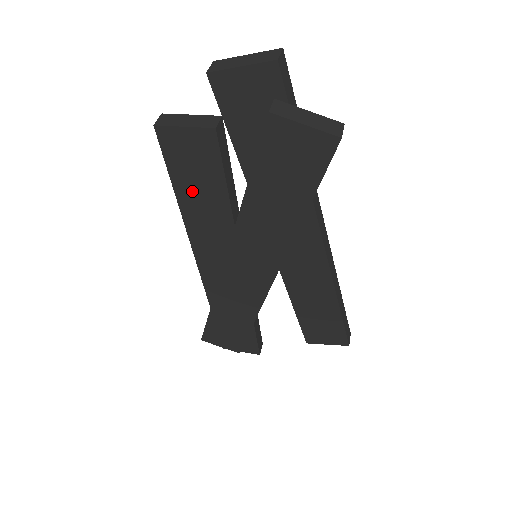
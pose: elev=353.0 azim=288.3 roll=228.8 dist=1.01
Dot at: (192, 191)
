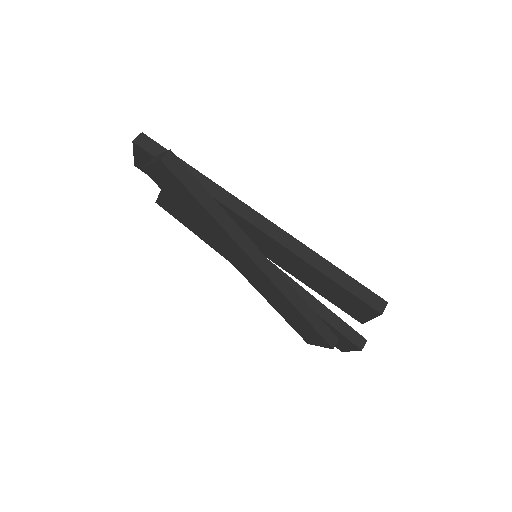
Dot at: (196, 229)
